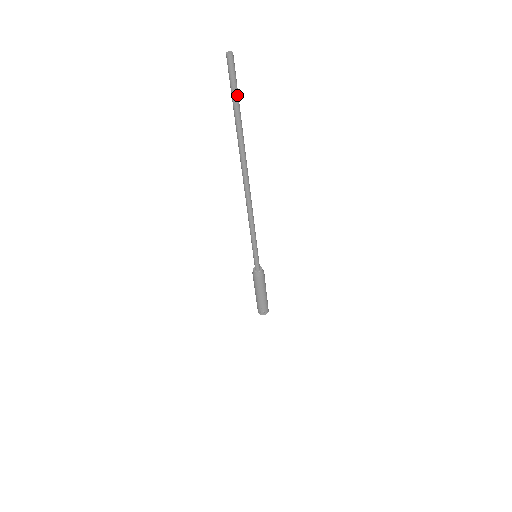
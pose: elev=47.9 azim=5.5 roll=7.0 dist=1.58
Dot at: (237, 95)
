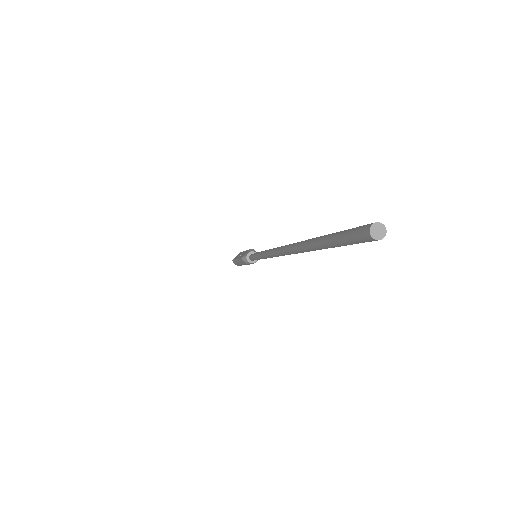
Dot at: occluded
